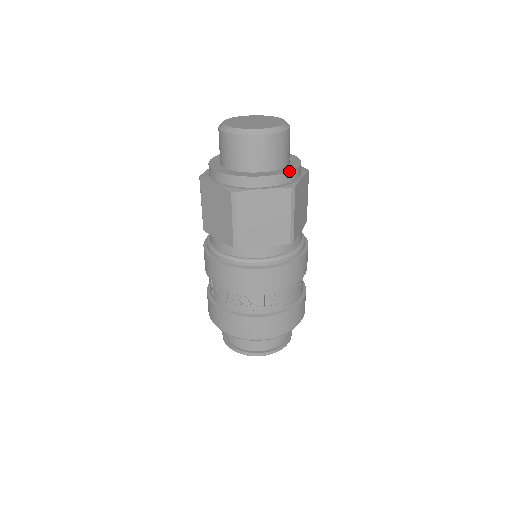
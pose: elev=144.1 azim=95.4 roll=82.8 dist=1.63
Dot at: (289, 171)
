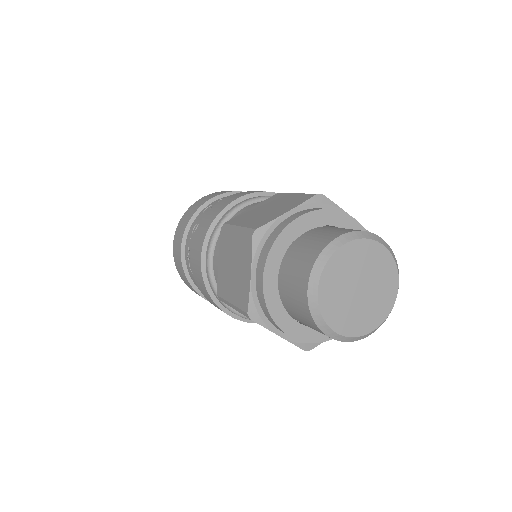
Dot at: occluded
